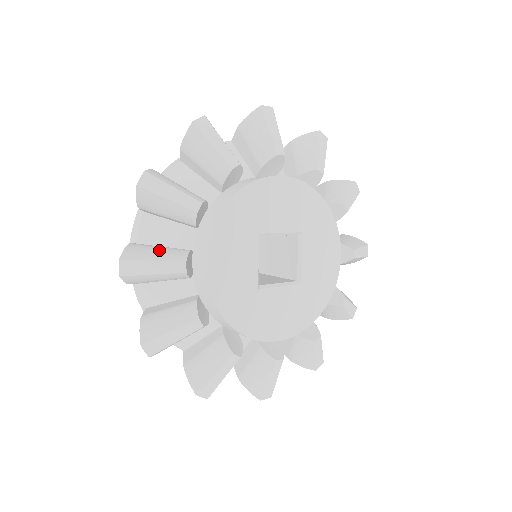
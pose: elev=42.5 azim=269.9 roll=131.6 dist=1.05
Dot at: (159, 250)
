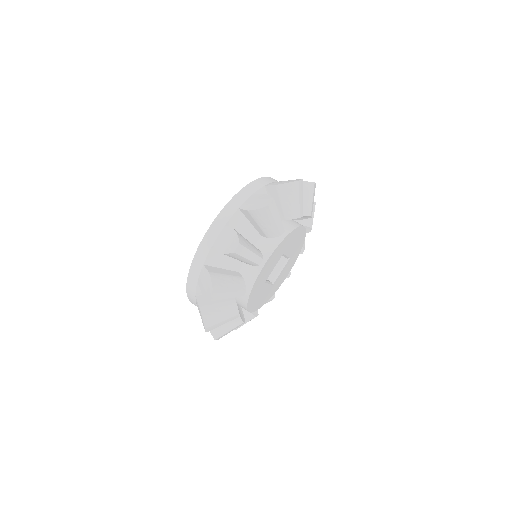
Dot at: (250, 244)
